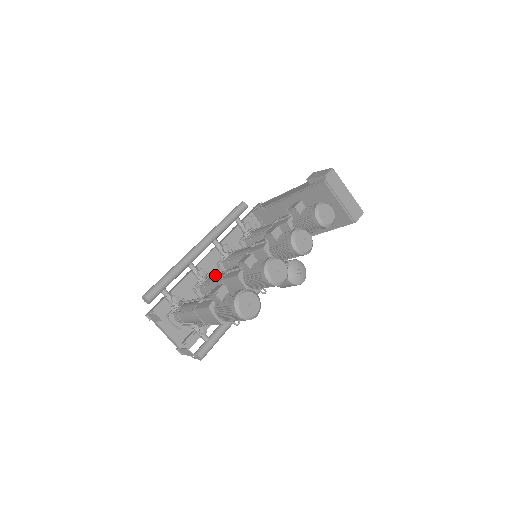
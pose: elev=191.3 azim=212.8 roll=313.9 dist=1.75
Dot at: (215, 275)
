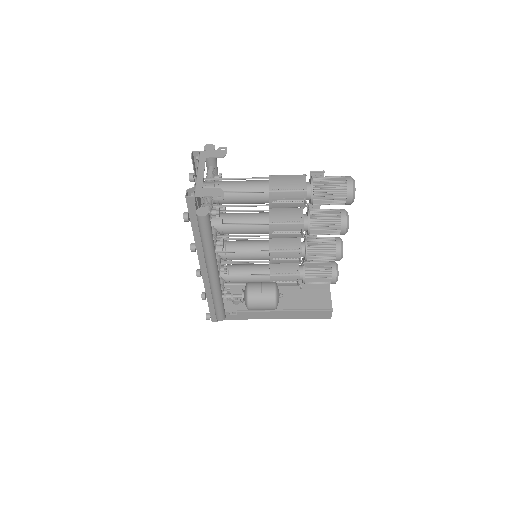
Dot at: occluded
